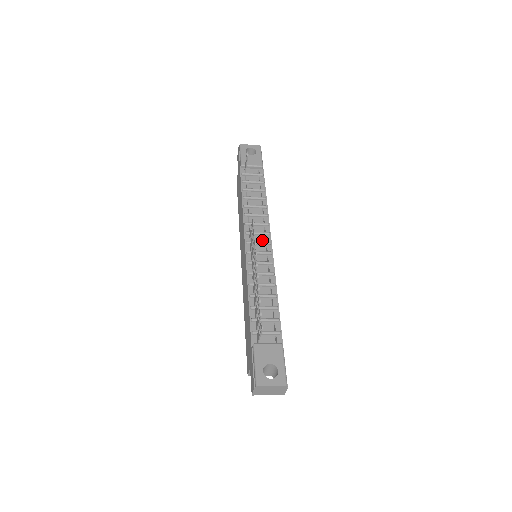
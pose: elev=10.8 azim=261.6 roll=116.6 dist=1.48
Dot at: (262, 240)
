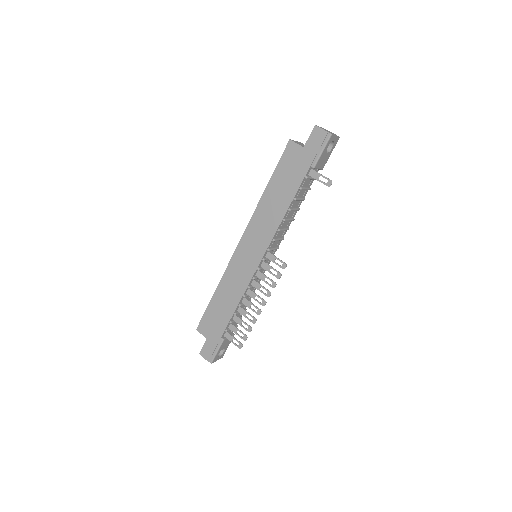
Dot at: occluded
